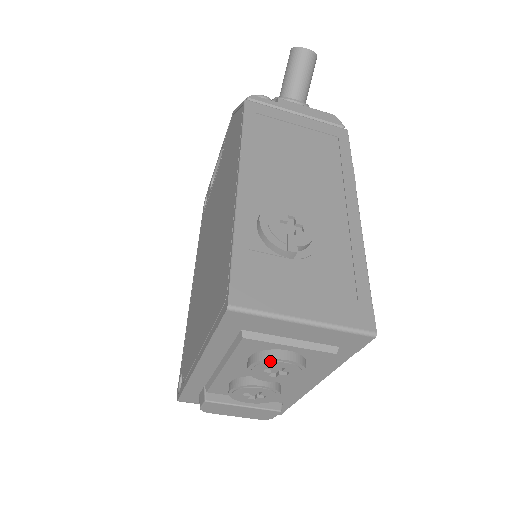
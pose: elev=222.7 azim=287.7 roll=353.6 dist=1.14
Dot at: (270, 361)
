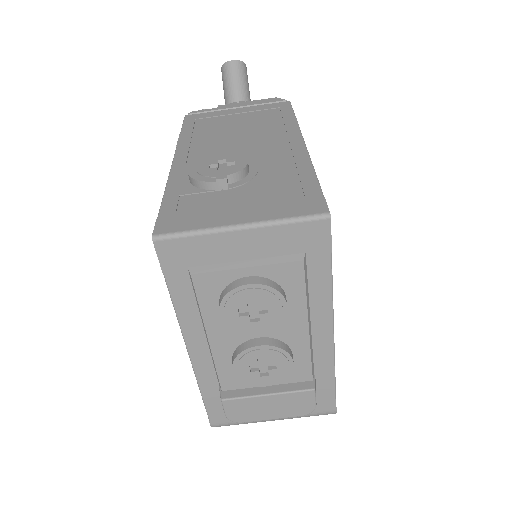
Dot at: (233, 294)
